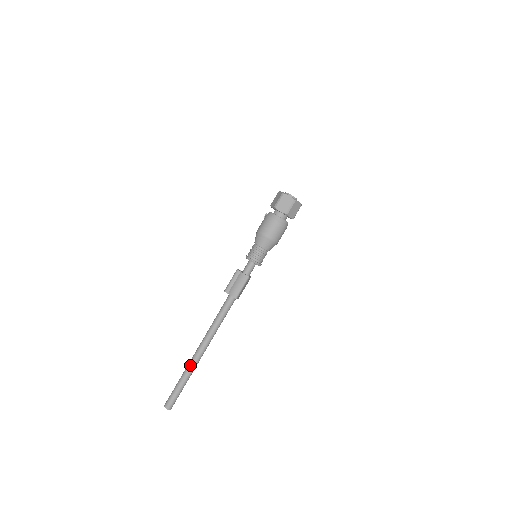
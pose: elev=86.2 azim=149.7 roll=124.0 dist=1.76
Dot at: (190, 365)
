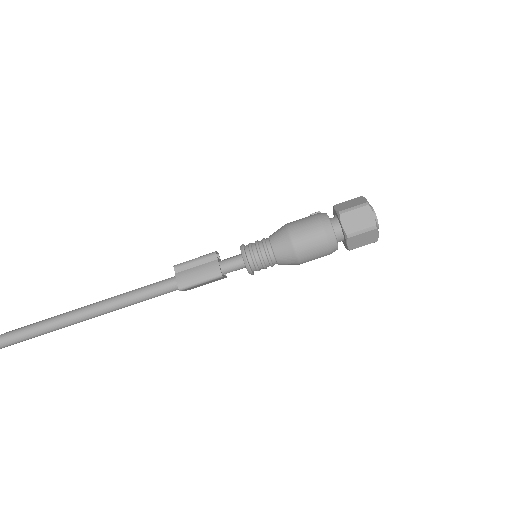
Dot at: (46, 323)
